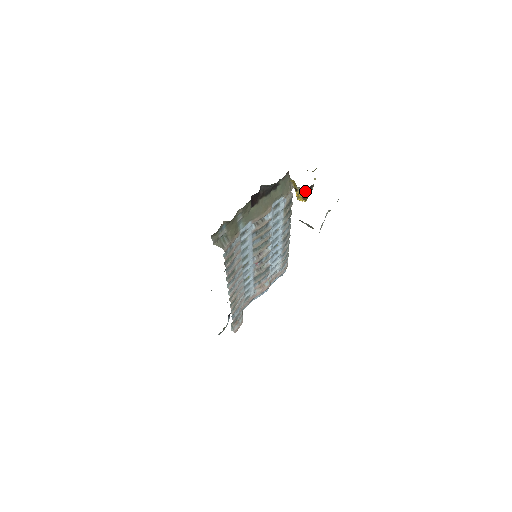
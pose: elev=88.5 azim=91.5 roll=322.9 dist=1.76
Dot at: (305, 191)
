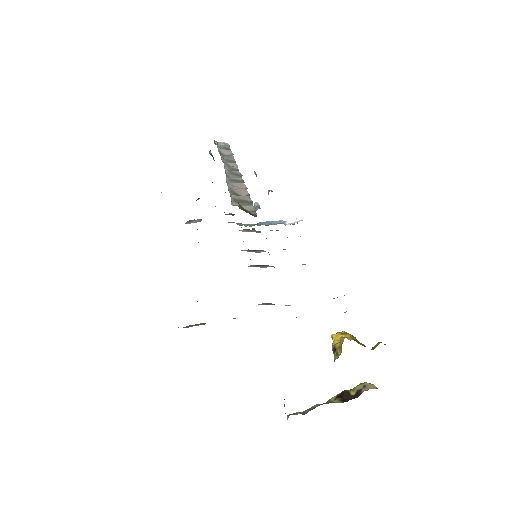
Dot at: occluded
